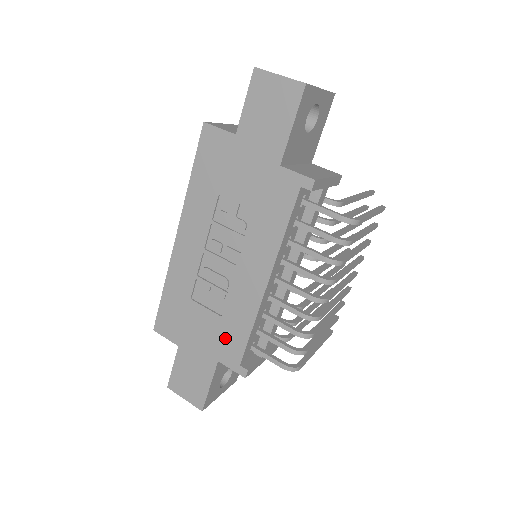
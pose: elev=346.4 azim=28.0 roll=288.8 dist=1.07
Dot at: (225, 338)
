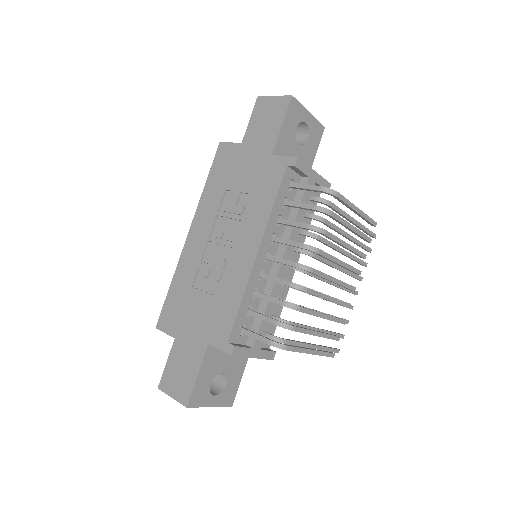
Dot at: (217, 317)
